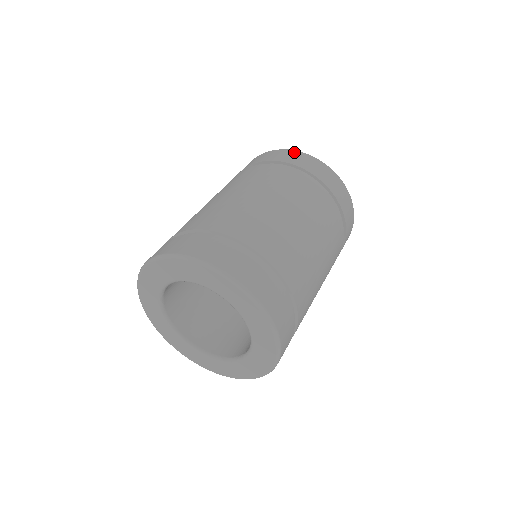
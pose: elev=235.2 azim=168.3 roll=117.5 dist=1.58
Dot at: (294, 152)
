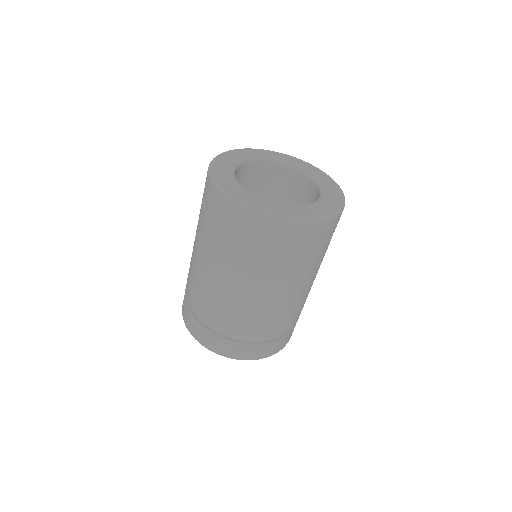
Dot at: (213, 190)
